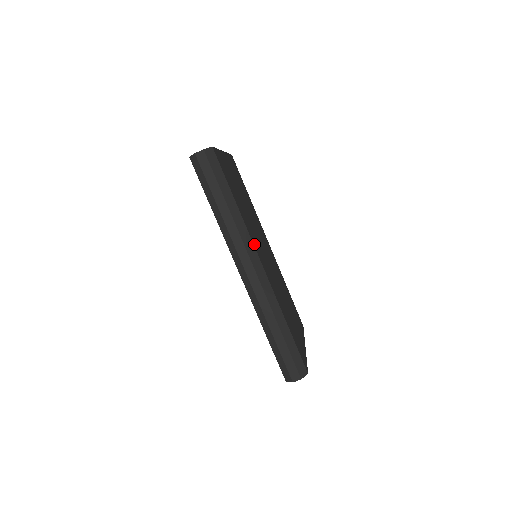
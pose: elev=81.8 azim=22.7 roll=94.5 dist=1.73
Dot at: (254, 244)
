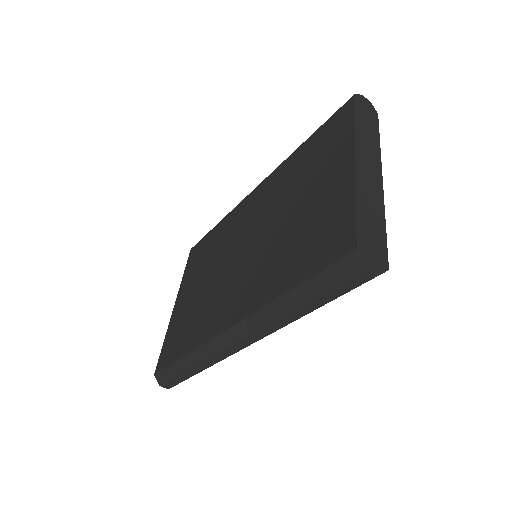
Dot at: occluded
